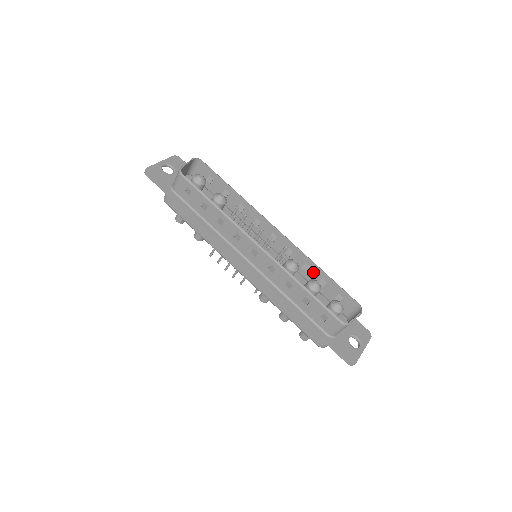
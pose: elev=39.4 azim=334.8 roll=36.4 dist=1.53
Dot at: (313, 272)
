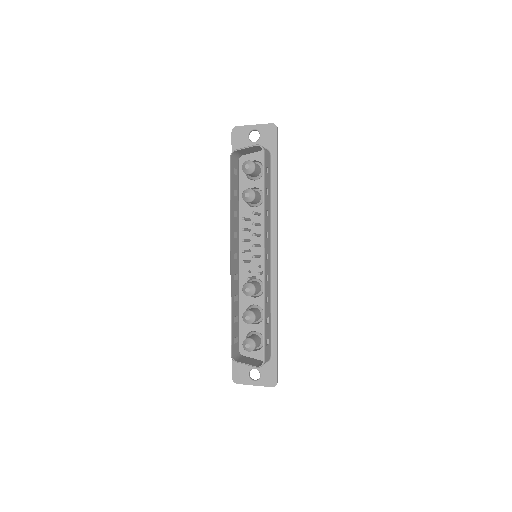
Dot at: occluded
